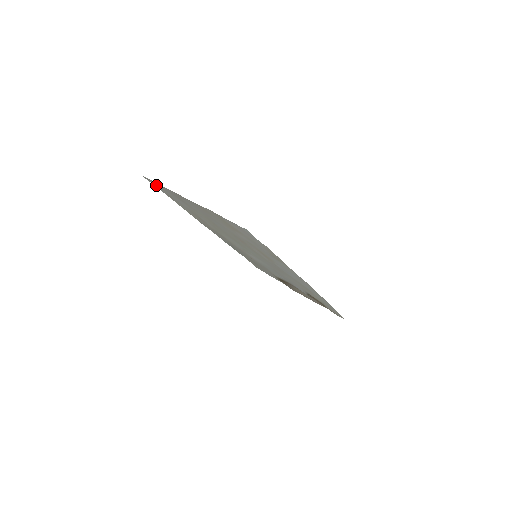
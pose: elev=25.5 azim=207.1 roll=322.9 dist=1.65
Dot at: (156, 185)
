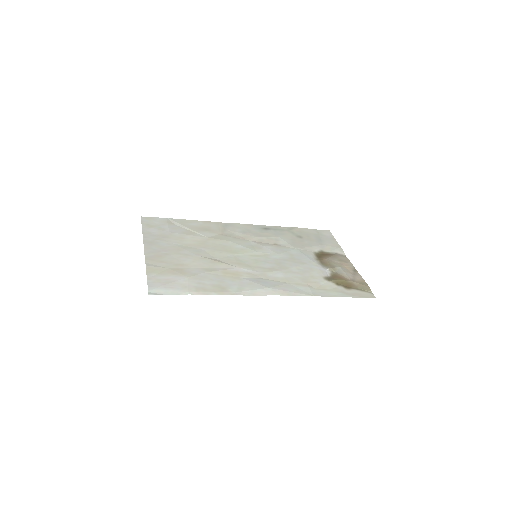
Dot at: (152, 221)
